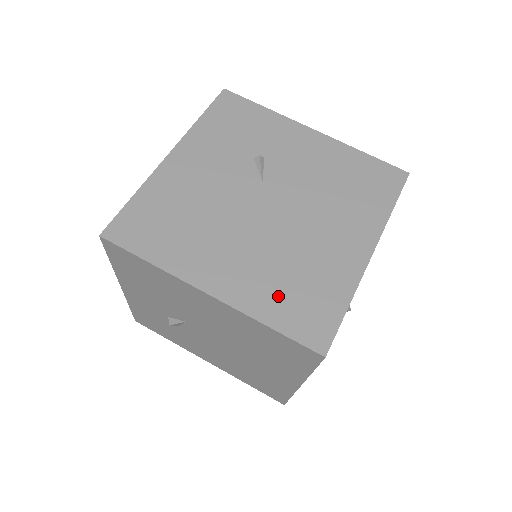
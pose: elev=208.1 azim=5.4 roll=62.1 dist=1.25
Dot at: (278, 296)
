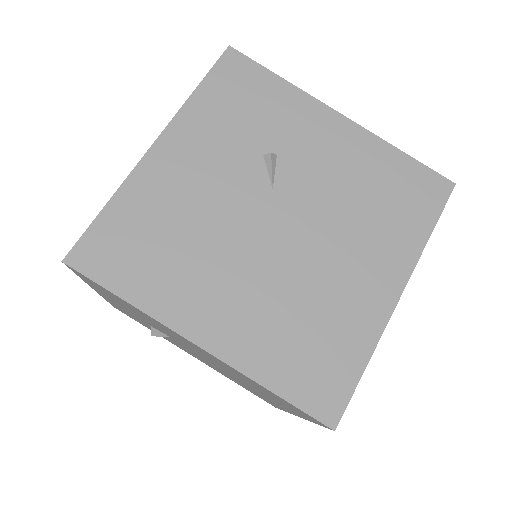
Dot at: (284, 350)
